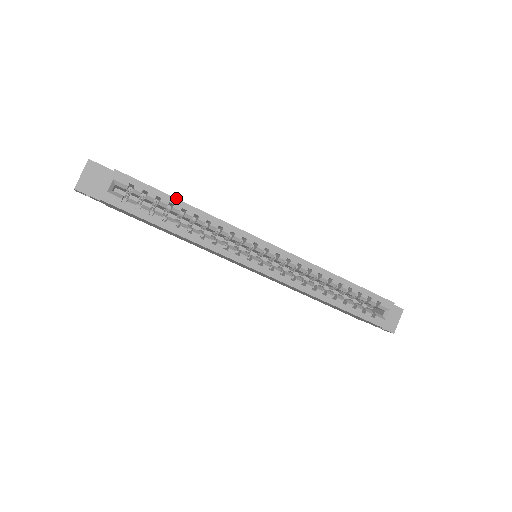
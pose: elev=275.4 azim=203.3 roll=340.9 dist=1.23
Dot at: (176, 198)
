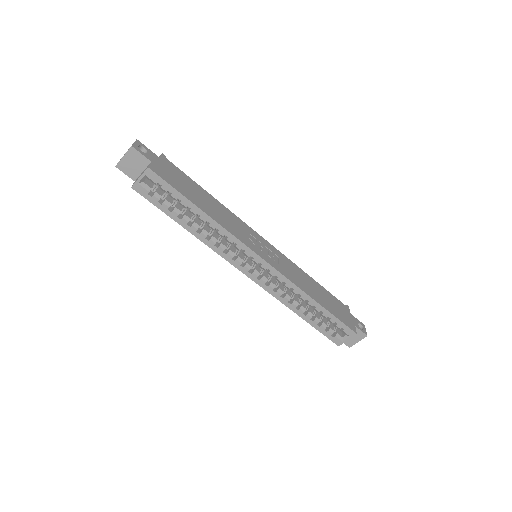
Dot at: (194, 204)
